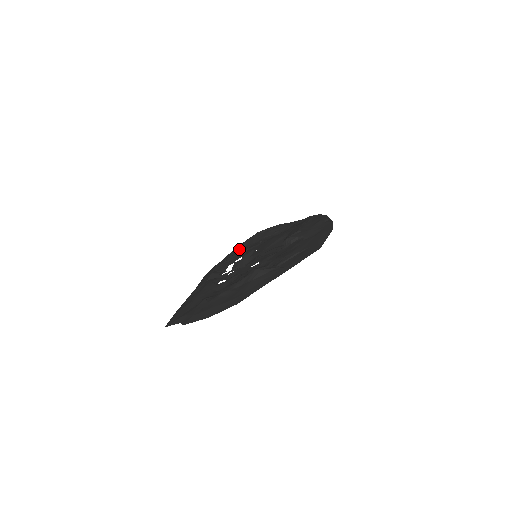
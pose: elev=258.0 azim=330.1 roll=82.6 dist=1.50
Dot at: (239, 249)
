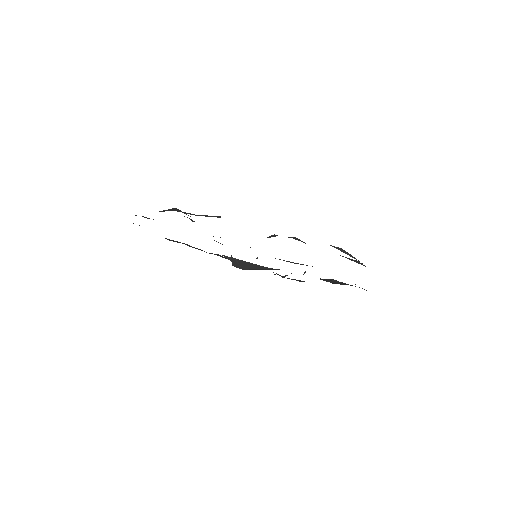
Dot at: (294, 279)
